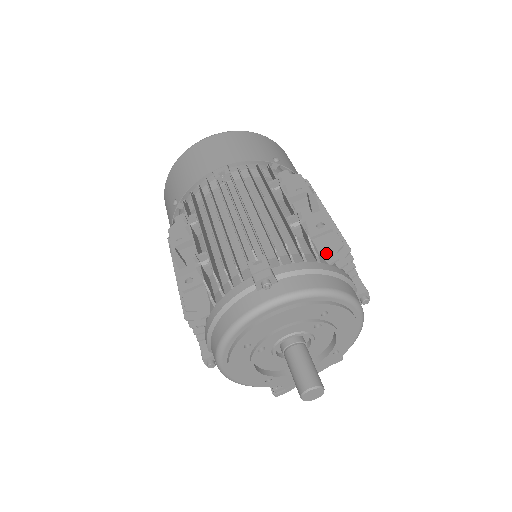
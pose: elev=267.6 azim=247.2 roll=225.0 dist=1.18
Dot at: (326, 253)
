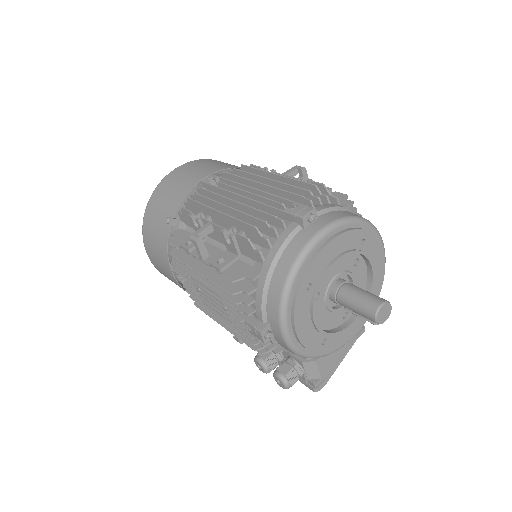
Dot at: occluded
